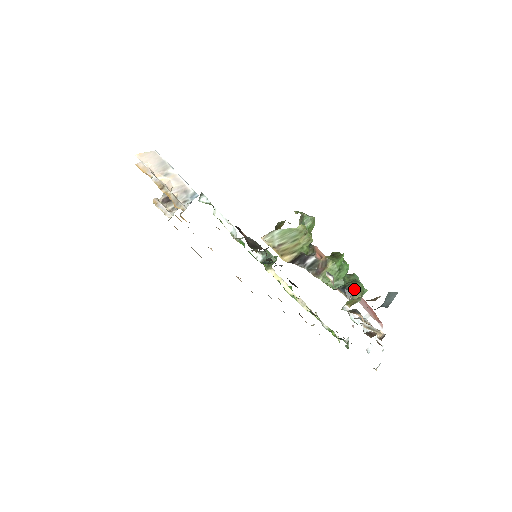
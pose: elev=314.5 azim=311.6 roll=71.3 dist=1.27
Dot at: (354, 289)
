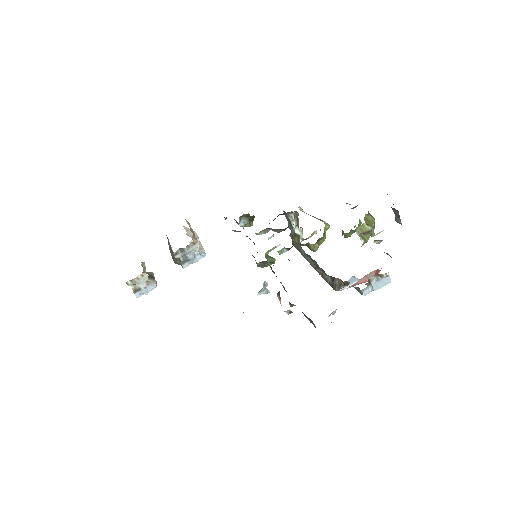
Dot at: occluded
